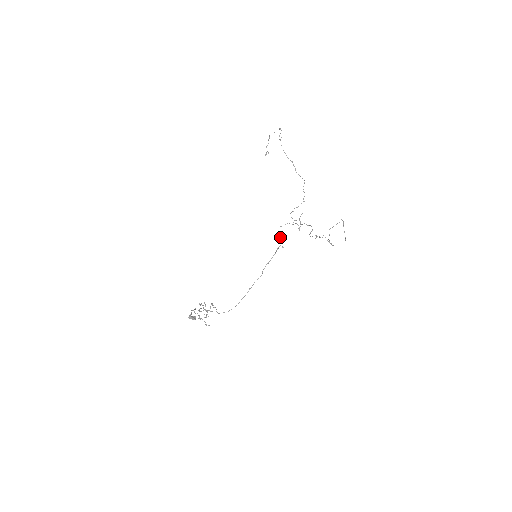
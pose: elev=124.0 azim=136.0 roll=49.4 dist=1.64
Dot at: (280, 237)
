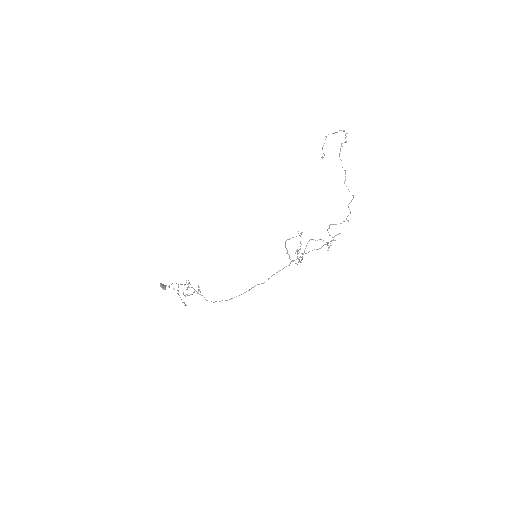
Dot at: (304, 250)
